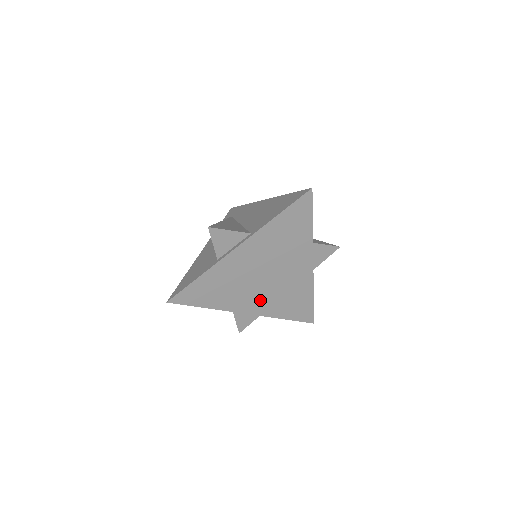
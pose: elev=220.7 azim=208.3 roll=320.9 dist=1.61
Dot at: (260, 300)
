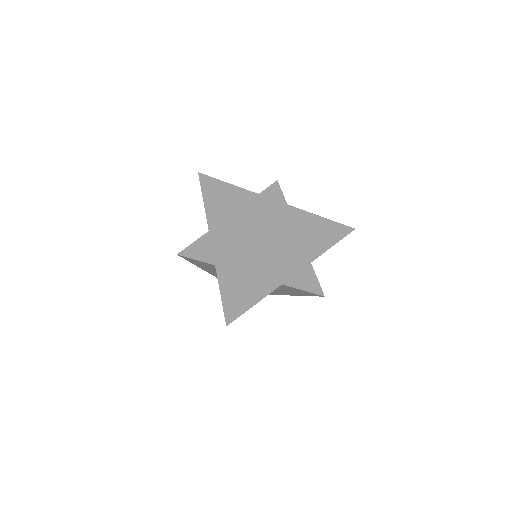
Dot at: (233, 246)
